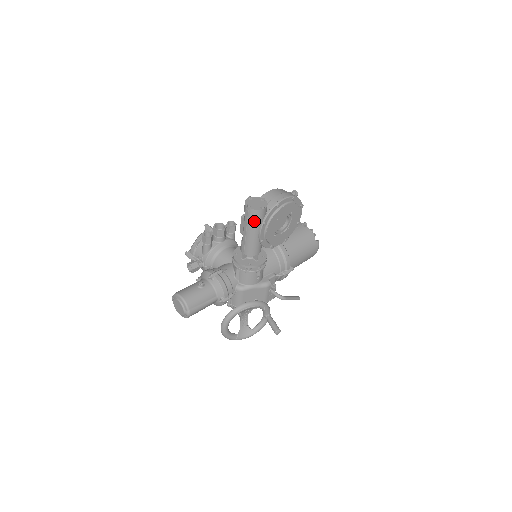
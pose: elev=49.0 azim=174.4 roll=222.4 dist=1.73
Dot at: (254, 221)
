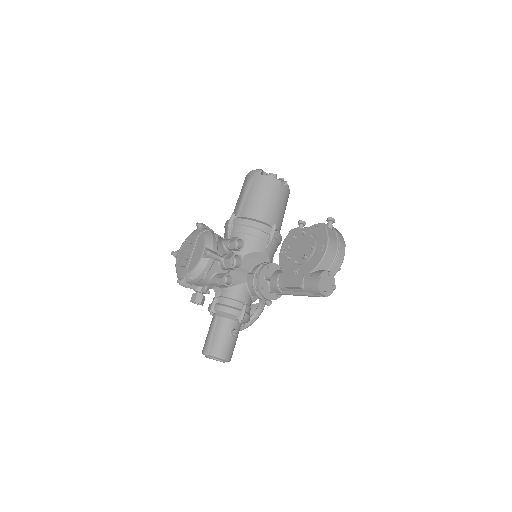
Dot at: occluded
